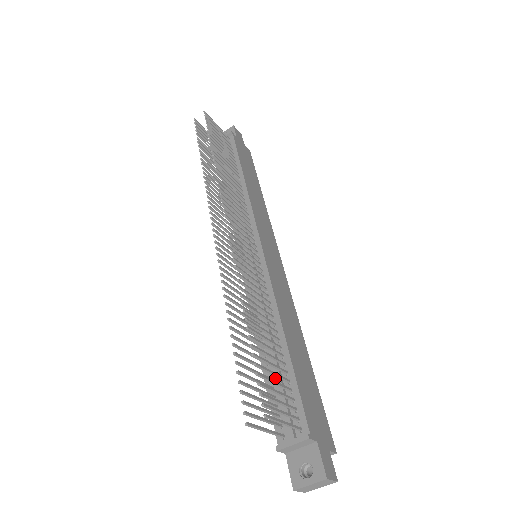
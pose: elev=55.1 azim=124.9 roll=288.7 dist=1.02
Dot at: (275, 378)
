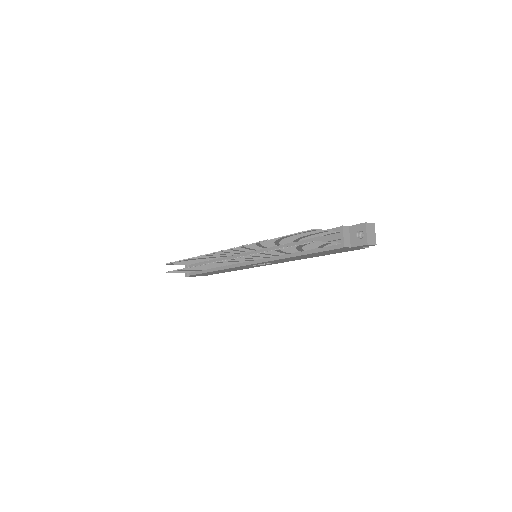
Dot at: occluded
